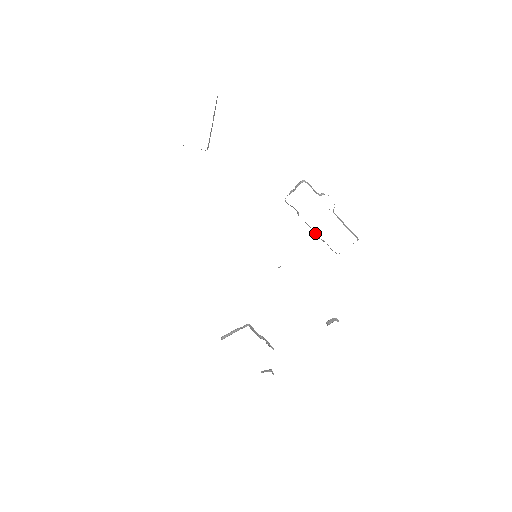
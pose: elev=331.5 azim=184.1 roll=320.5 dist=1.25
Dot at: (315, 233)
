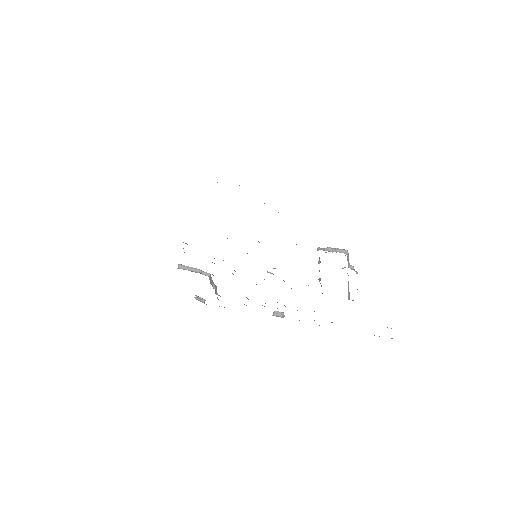
Dot at: (320, 278)
